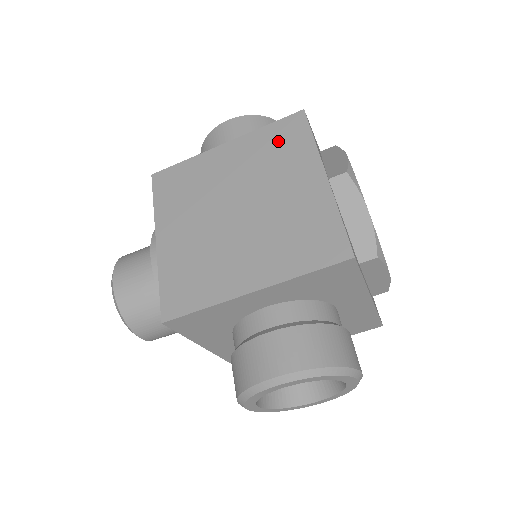
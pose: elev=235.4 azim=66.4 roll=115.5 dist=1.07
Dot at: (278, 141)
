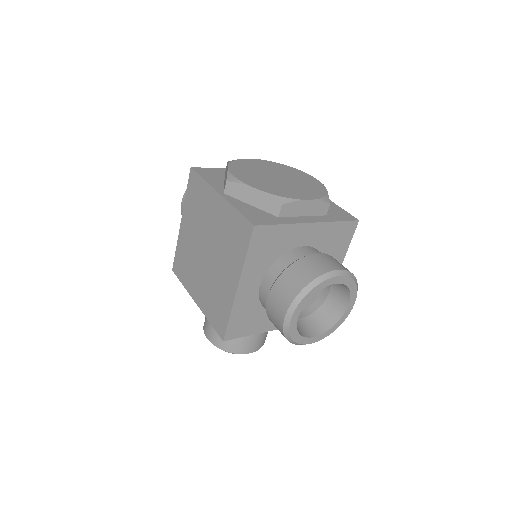
Dot at: (194, 197)
